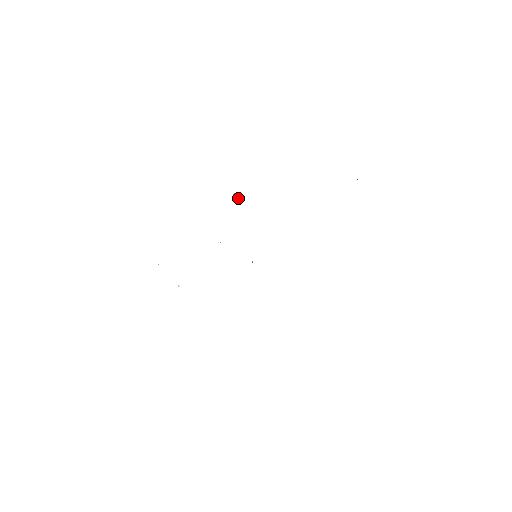
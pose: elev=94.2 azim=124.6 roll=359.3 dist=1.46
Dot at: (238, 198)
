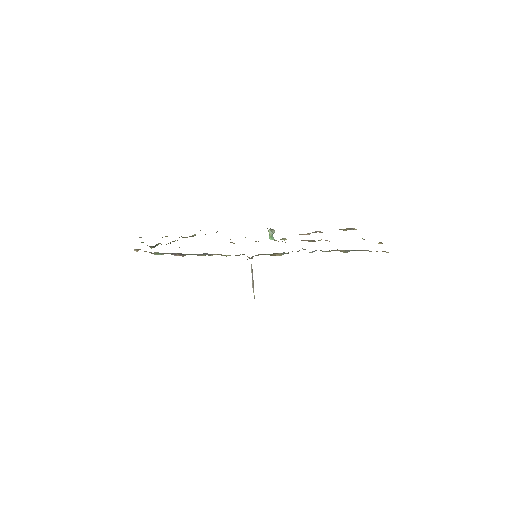
Dot at: (271, 238)
